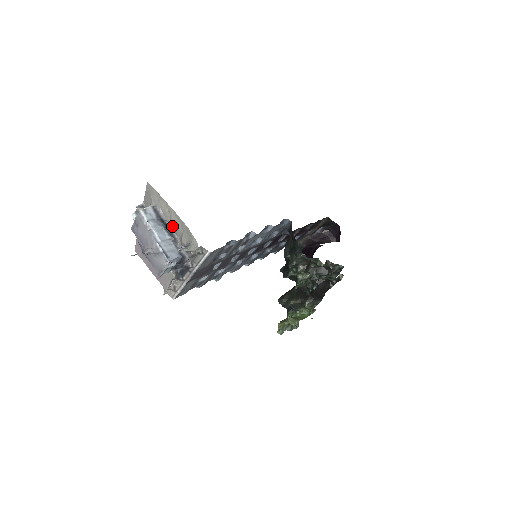
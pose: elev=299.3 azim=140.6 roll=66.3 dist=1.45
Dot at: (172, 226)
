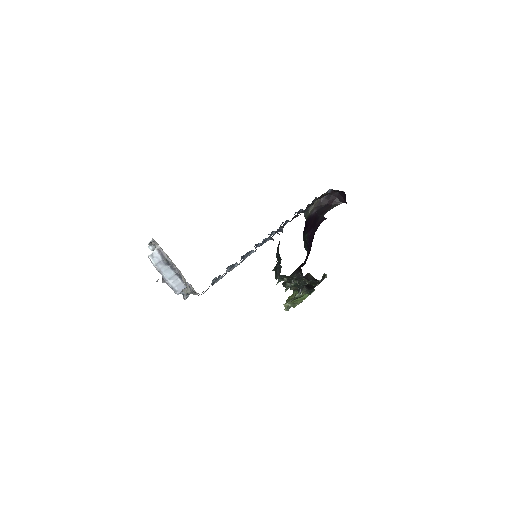
Dot at: (174, 265)
